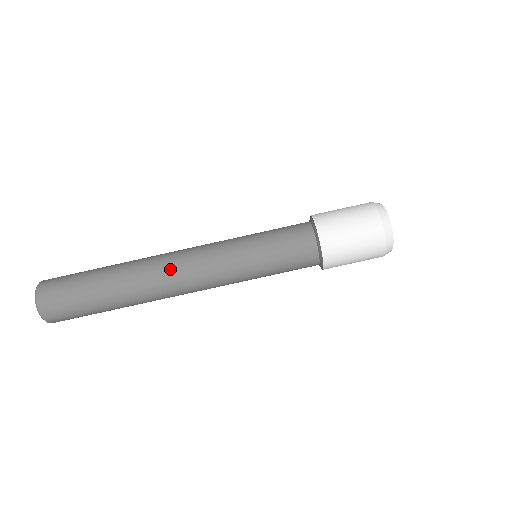
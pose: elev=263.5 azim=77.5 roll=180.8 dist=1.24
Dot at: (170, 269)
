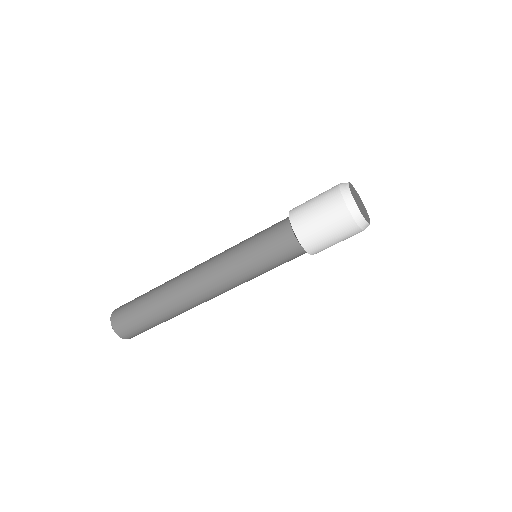
Dot at: (189, 279)
